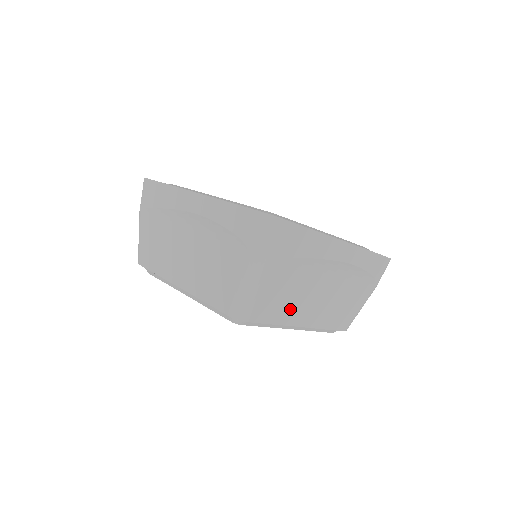
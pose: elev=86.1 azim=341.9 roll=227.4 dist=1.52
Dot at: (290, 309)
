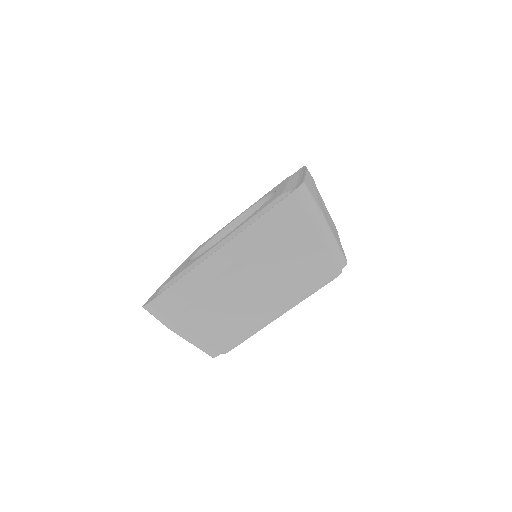
Dot at: (242, 321)
